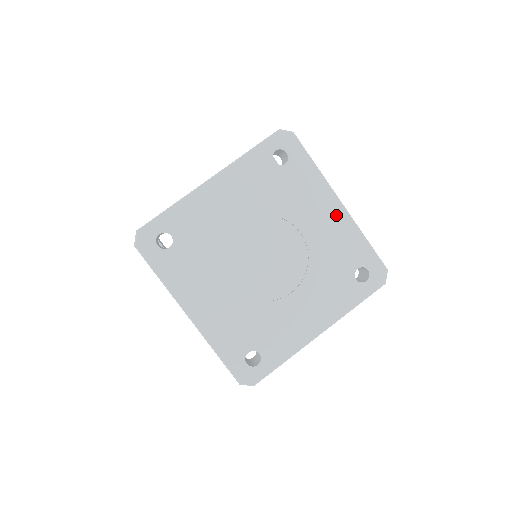
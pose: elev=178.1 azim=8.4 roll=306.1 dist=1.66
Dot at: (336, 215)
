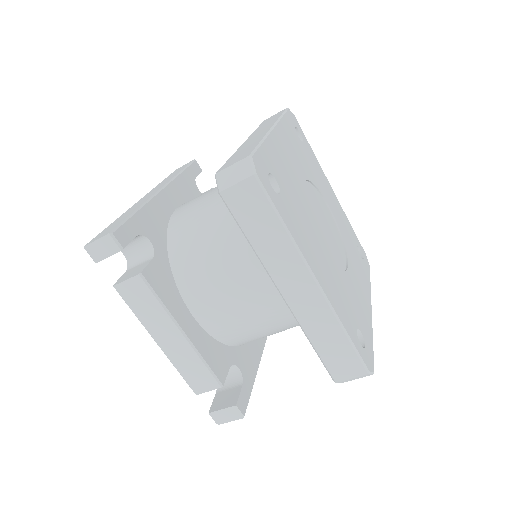
Dot at: (367, 304)
